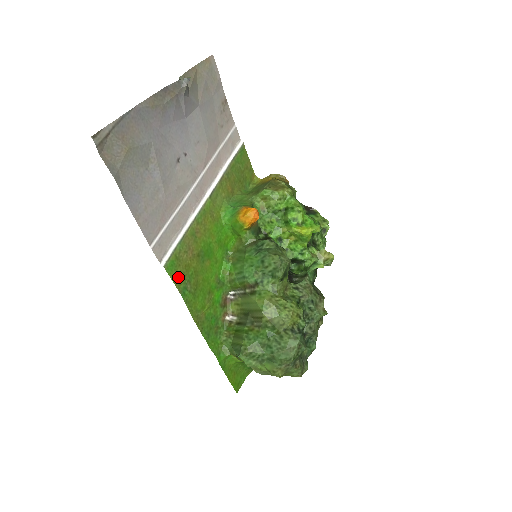
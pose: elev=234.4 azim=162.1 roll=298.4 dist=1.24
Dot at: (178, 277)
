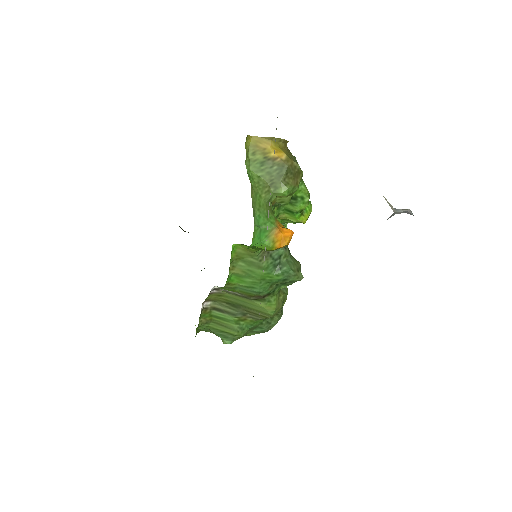
Dot at: occluded
